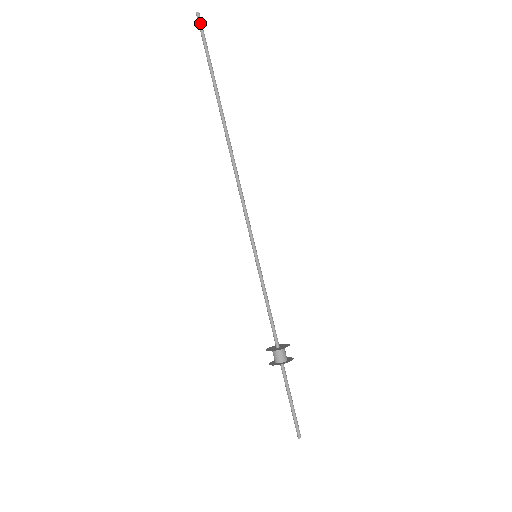
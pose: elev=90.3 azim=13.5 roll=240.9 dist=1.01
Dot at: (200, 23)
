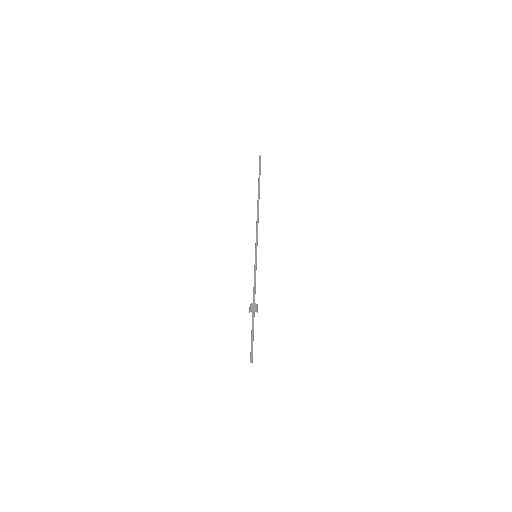
Dot at: occluded
